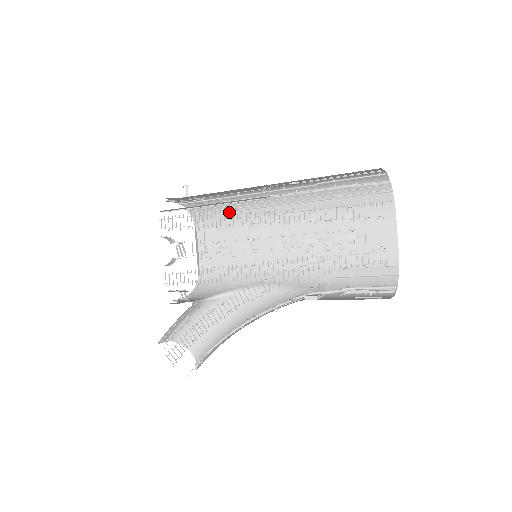
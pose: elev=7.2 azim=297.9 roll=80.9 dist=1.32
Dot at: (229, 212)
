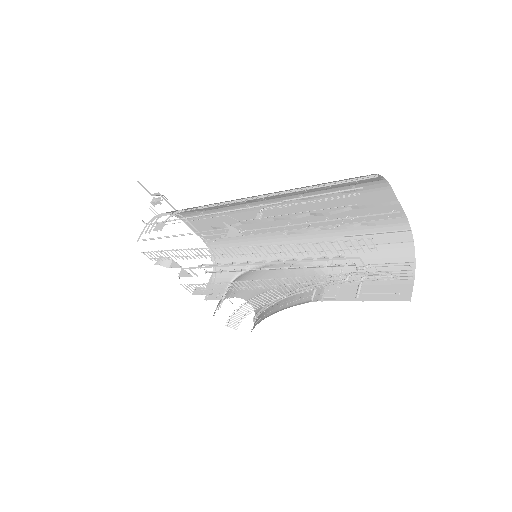
Dot at: (201, 209)
